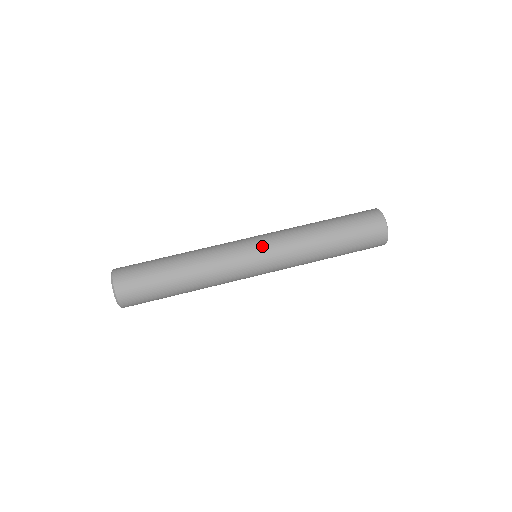
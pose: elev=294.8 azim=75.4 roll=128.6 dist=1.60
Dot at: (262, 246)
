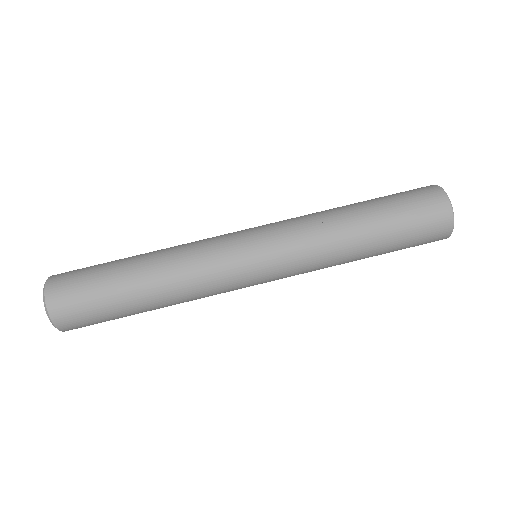
Dot at: (269, 268)
